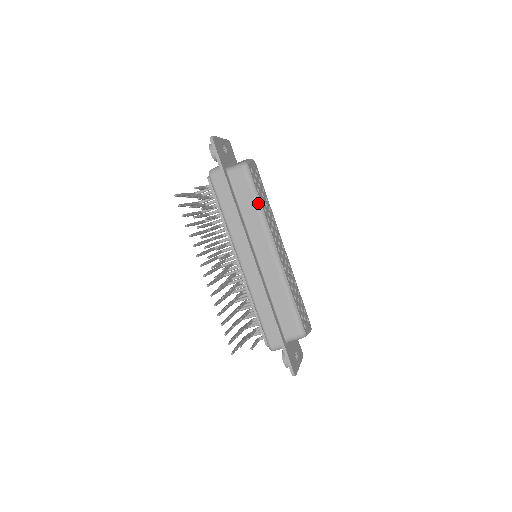
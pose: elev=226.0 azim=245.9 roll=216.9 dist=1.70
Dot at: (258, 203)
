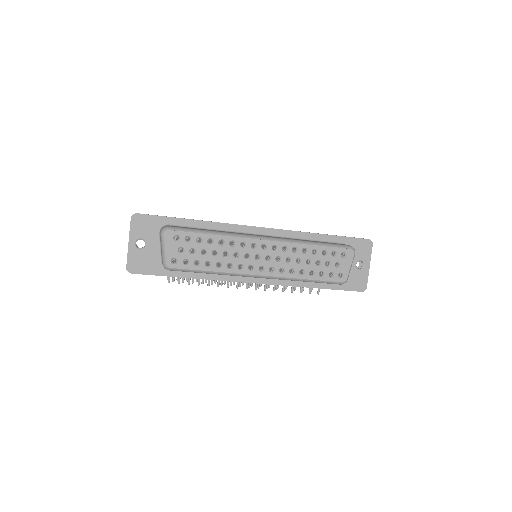
Dot at: (209, 273)
